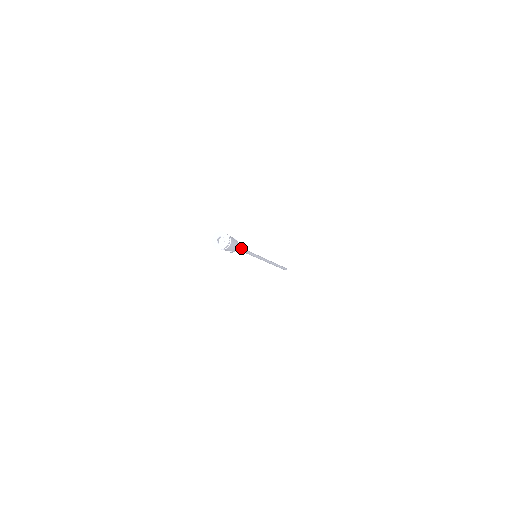
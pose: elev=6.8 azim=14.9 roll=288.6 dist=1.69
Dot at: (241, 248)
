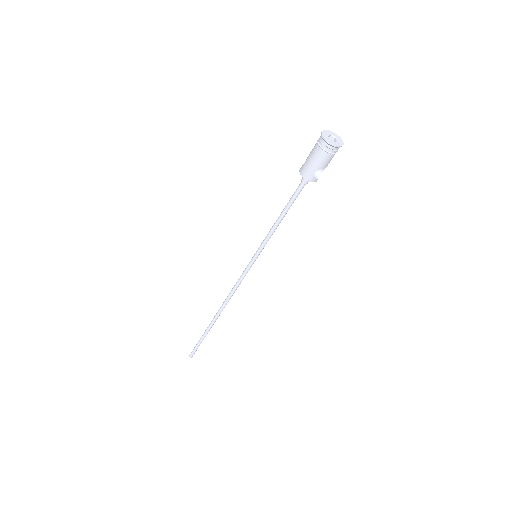
Dot at: (291, 200)
